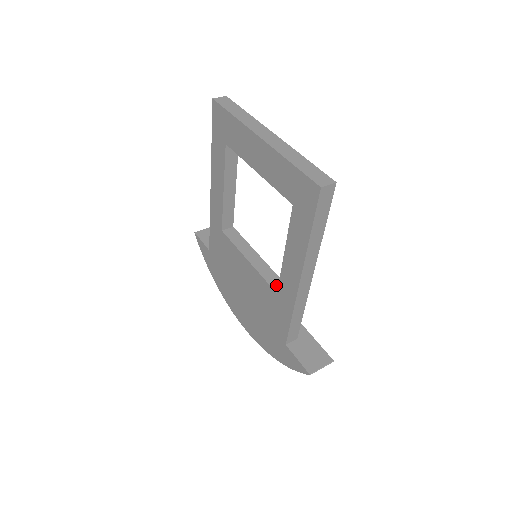
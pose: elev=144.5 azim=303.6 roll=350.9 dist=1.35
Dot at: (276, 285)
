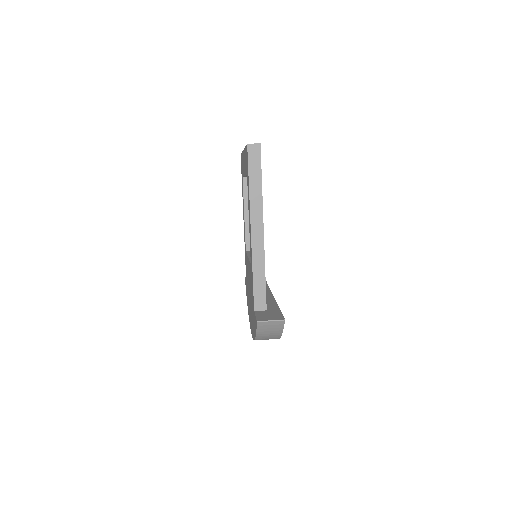
Dot at: occluded
